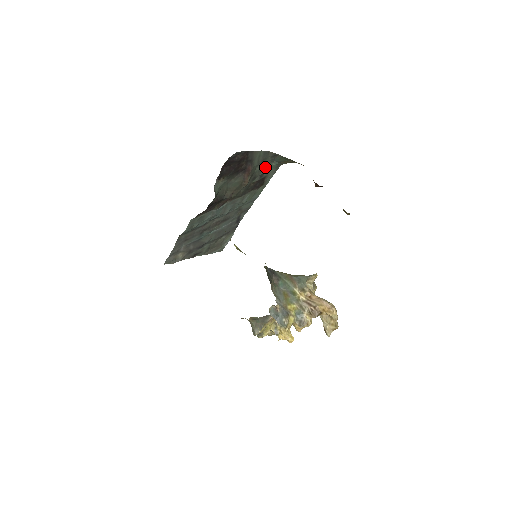
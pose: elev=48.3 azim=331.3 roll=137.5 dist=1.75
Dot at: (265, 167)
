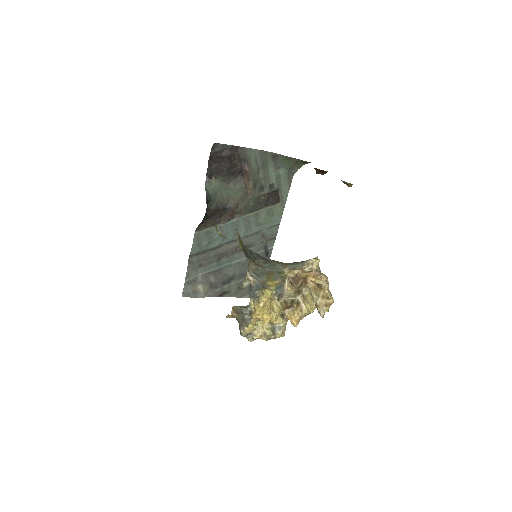
Dot at: (271, 175)
